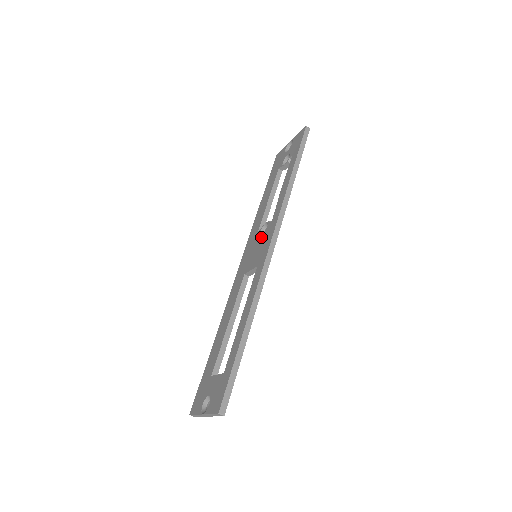
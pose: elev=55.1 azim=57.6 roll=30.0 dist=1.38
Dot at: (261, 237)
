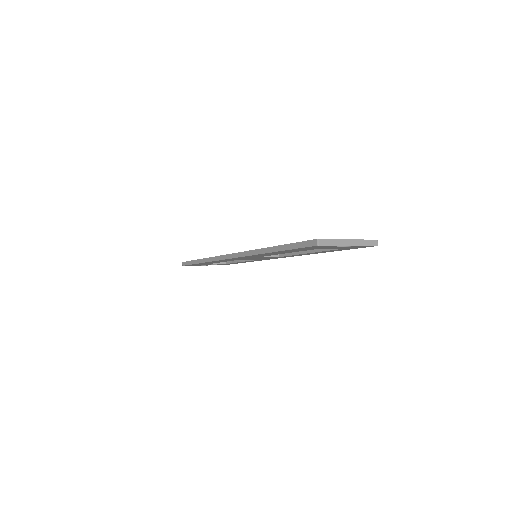
Dot at: occluded
